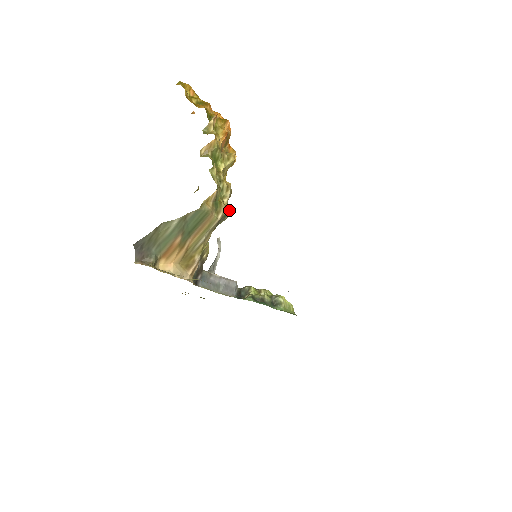
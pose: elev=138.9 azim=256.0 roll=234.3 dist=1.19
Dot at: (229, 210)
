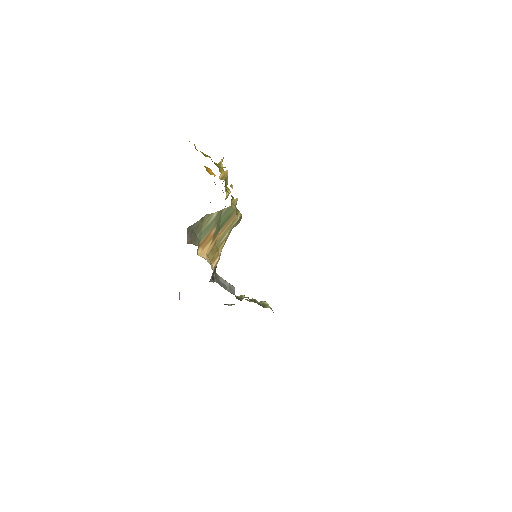
Dot at: occluded
